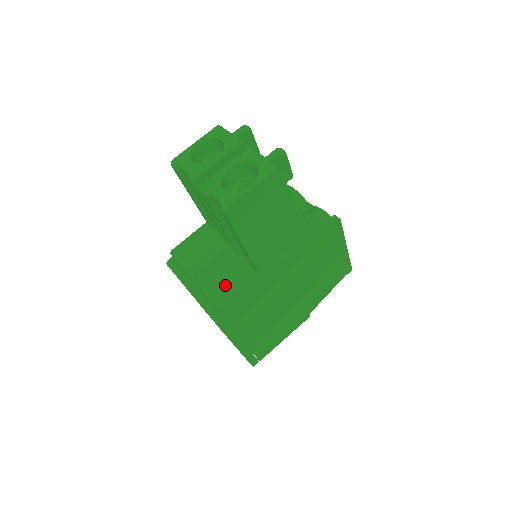
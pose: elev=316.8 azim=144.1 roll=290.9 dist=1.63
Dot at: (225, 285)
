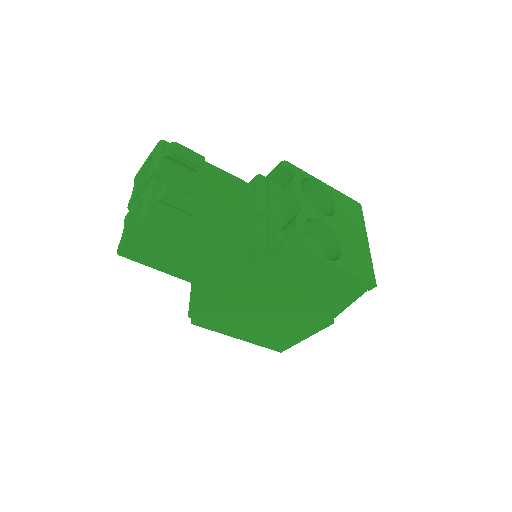
Dot at: (198, 291)
